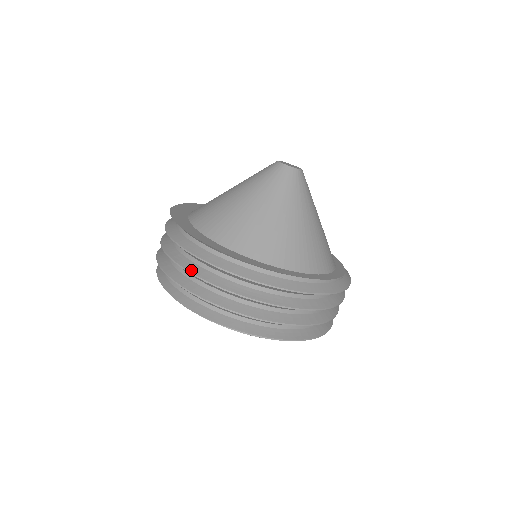
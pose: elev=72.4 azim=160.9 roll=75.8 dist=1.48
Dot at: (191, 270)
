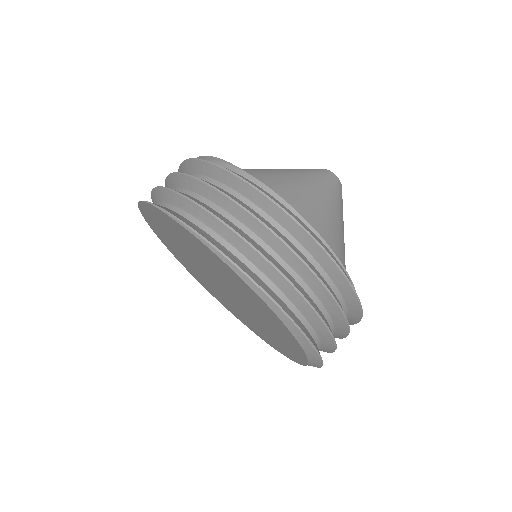
Dot at: occluded
